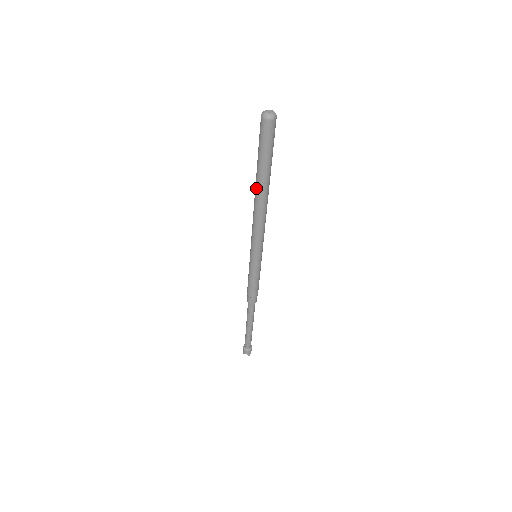
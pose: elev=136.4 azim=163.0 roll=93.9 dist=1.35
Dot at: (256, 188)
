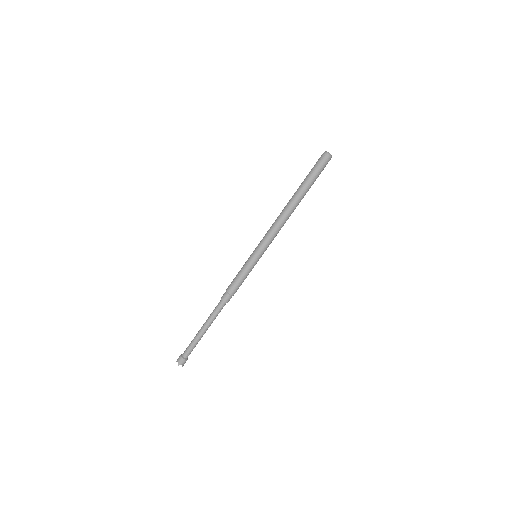
Dot at: (296, 200)
